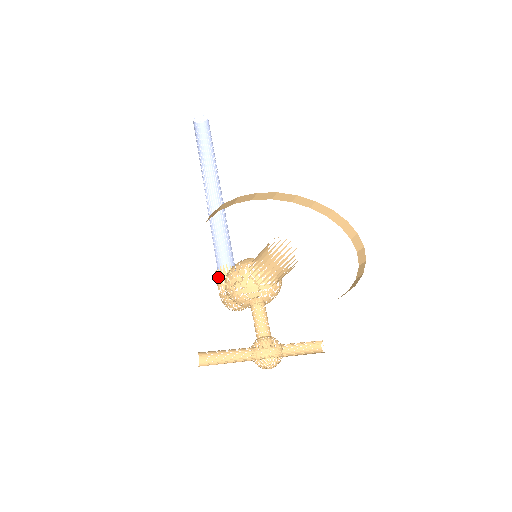
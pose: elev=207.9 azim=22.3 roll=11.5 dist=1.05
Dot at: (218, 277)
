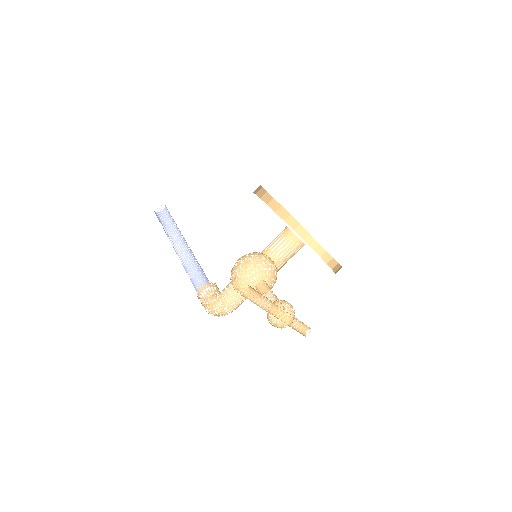
Dot at: (197, 296)
